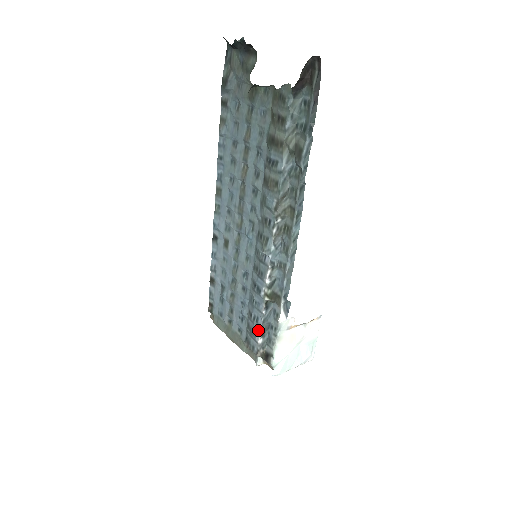
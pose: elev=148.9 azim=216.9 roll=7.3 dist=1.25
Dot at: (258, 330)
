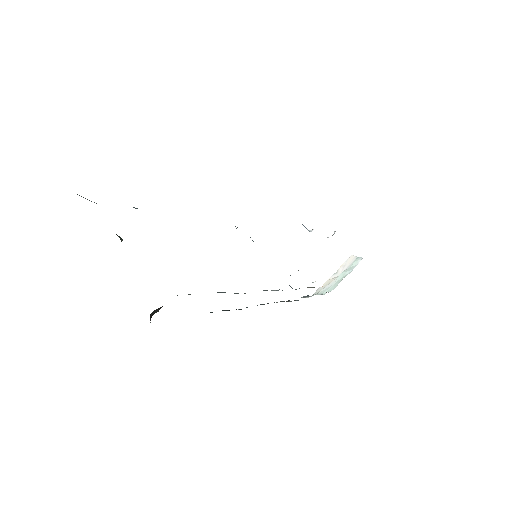
Dot at: occluded
